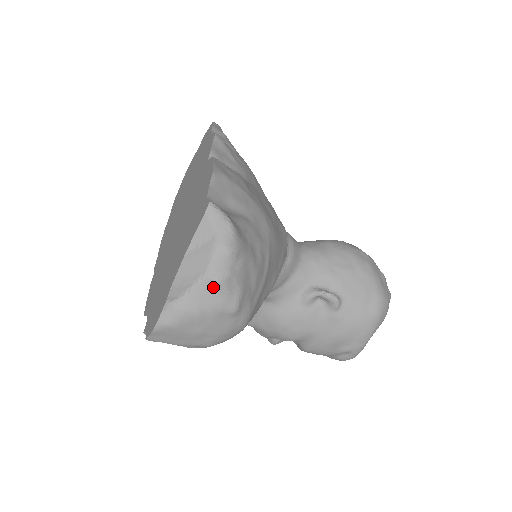
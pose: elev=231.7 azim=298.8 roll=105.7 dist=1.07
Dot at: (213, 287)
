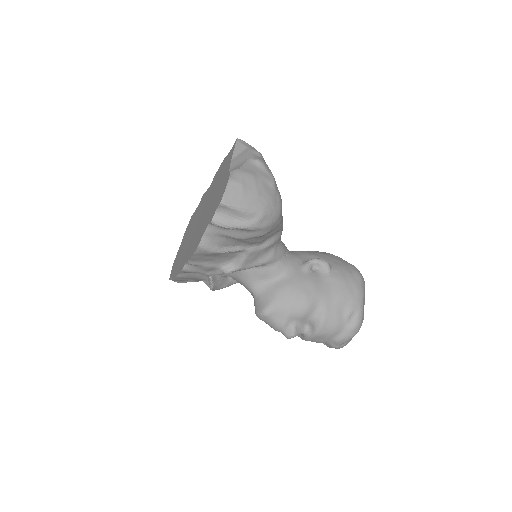
Dot at: (257, 164)
